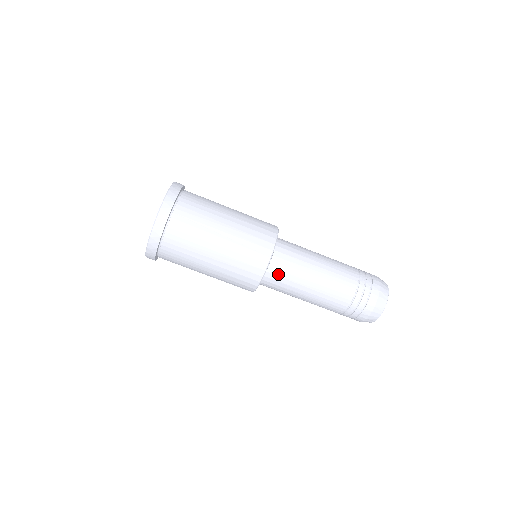
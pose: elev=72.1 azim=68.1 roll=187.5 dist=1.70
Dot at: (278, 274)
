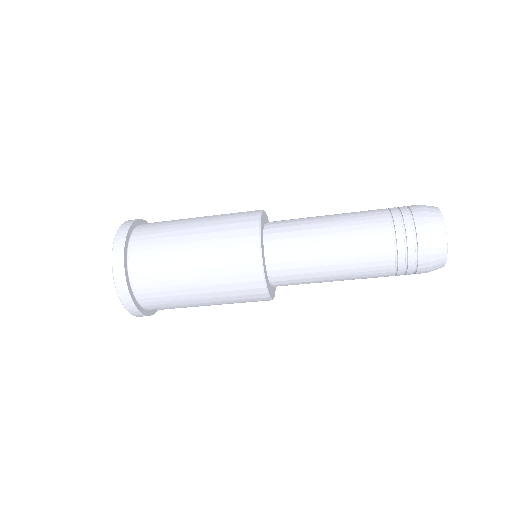
Dot at: (284, 267)
